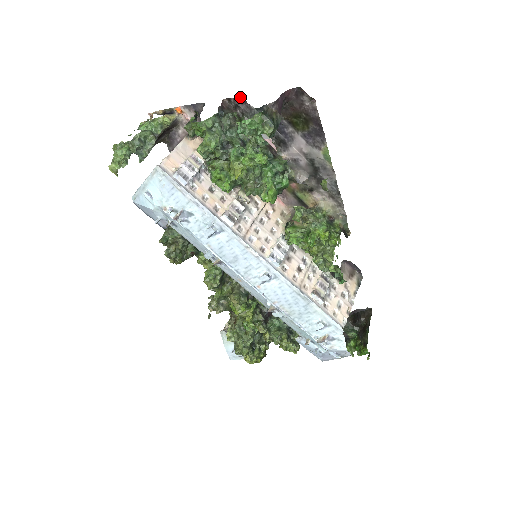
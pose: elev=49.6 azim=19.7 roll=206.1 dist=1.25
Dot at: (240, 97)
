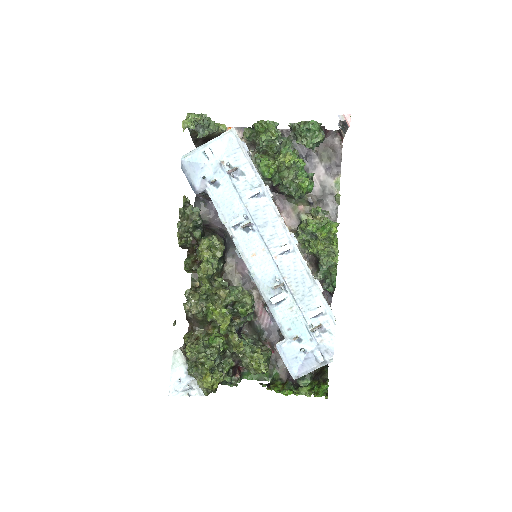
Dot at: (287, 130)
